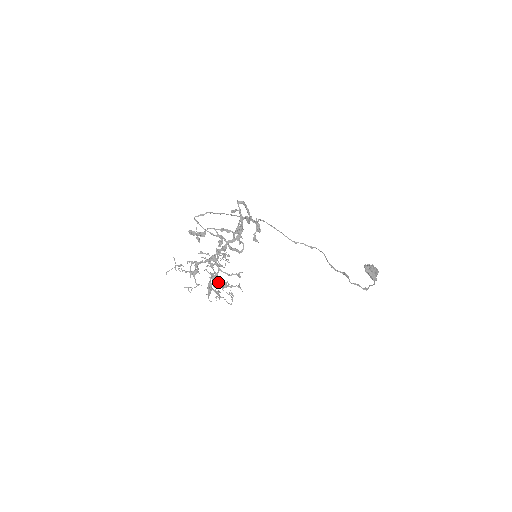
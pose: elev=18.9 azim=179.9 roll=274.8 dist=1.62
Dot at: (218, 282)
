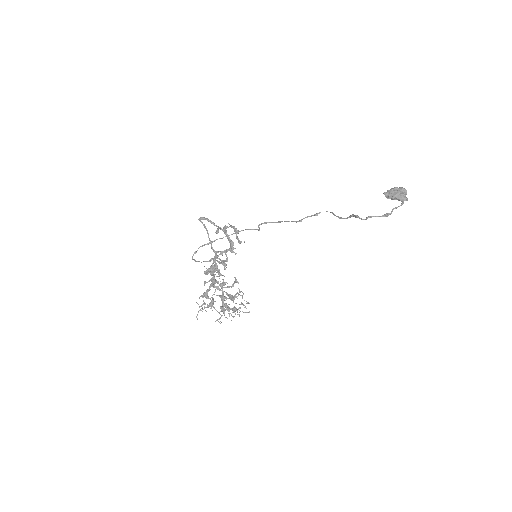
Dot at: occluded
